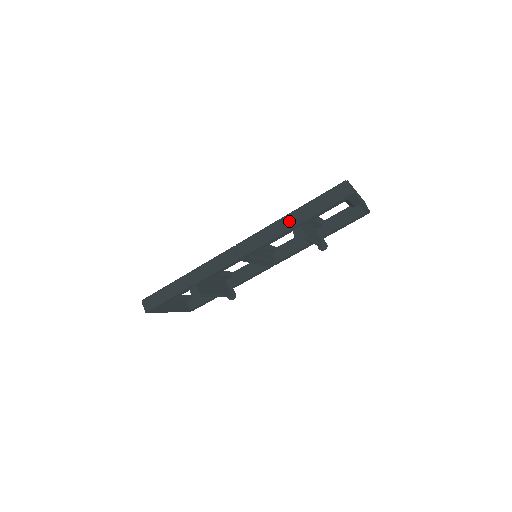
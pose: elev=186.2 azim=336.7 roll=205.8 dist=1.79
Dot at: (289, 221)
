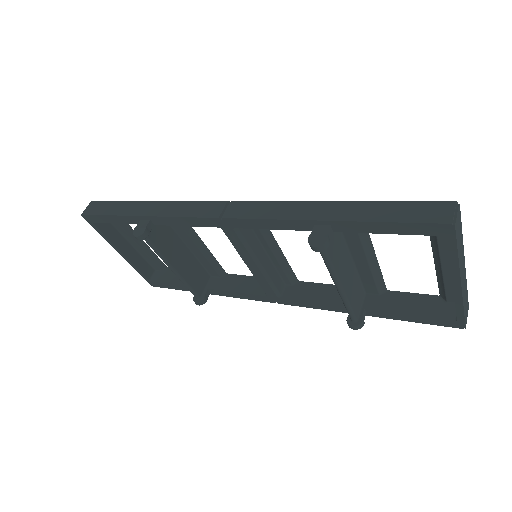
Dot at: (321, 209)
